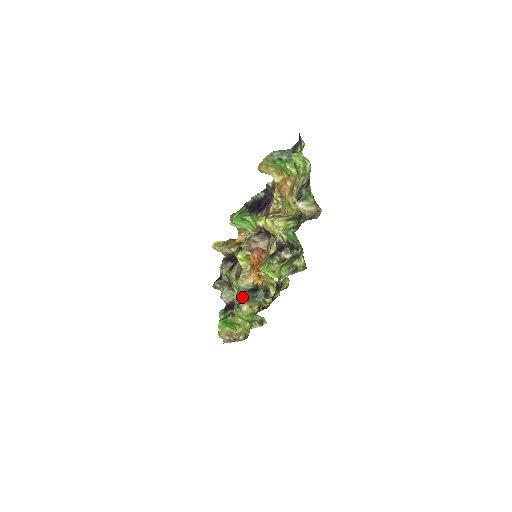
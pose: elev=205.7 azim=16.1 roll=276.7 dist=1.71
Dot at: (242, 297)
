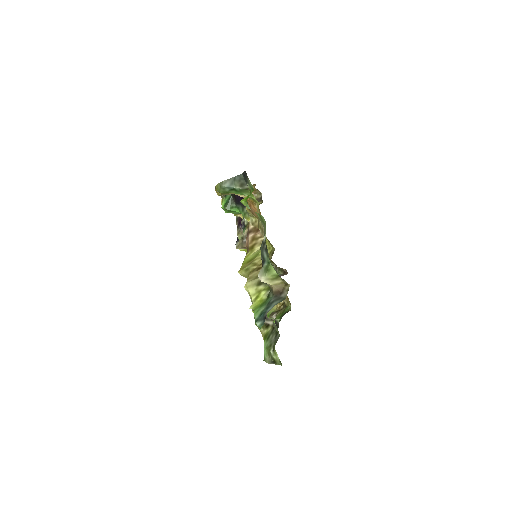
Dot at: occluded
